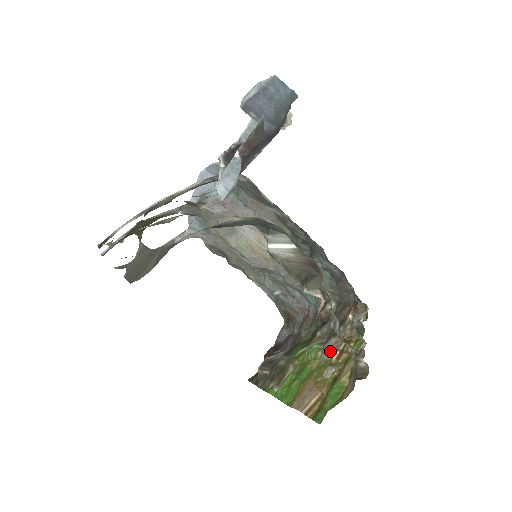
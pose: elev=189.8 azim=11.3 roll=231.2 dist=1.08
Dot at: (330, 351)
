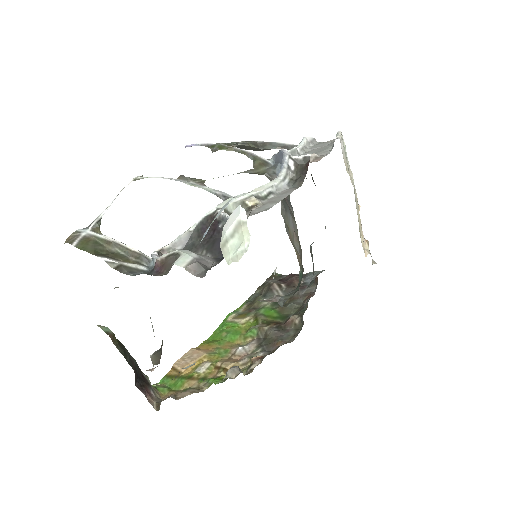
Dot at: (237, 352)
